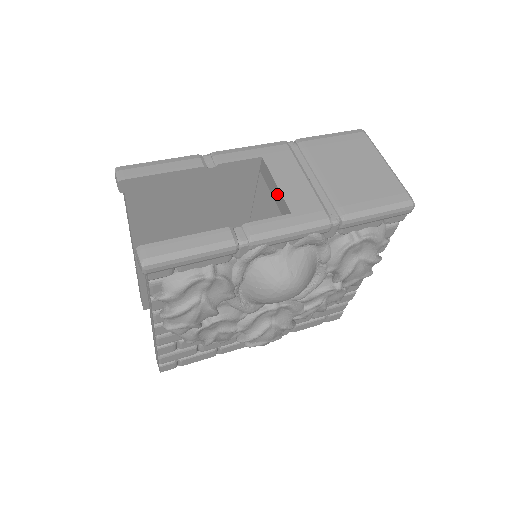
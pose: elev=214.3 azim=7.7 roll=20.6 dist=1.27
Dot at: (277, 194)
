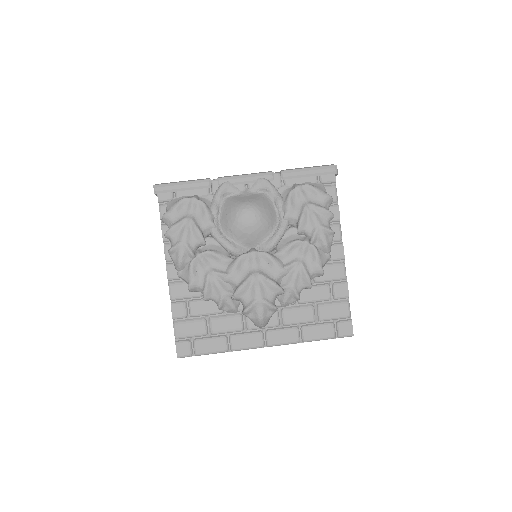
Dot at: occluded
